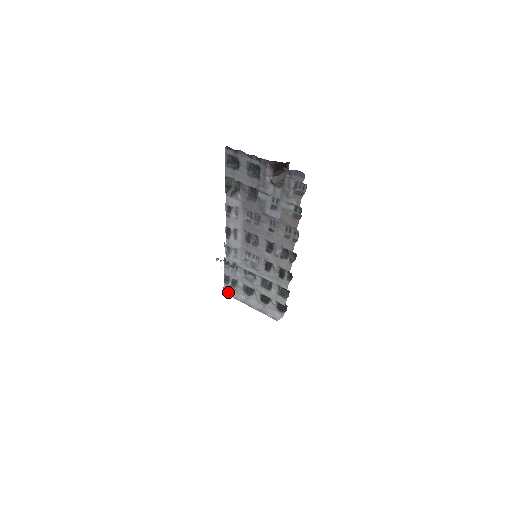
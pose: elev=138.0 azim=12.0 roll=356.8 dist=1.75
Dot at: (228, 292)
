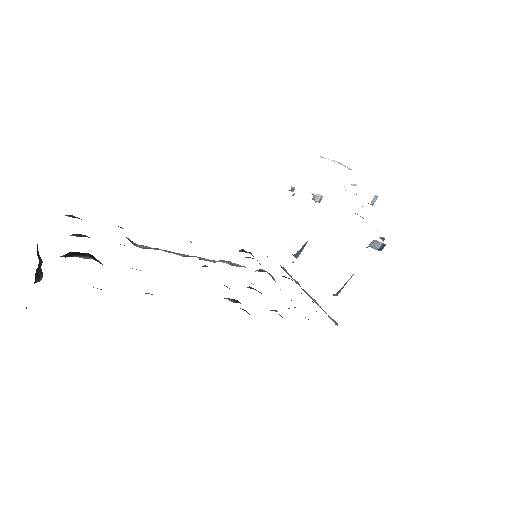
Dot at: (284, 270)
